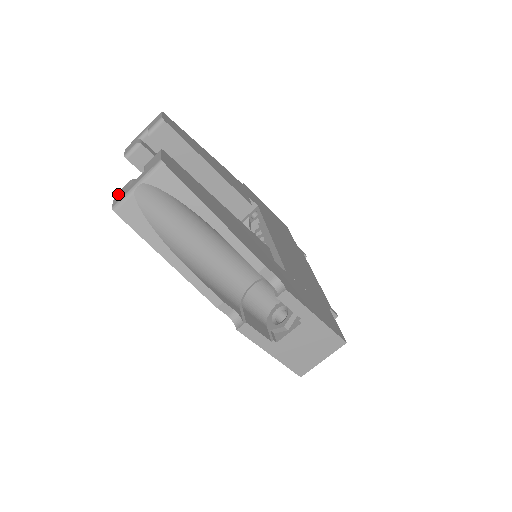
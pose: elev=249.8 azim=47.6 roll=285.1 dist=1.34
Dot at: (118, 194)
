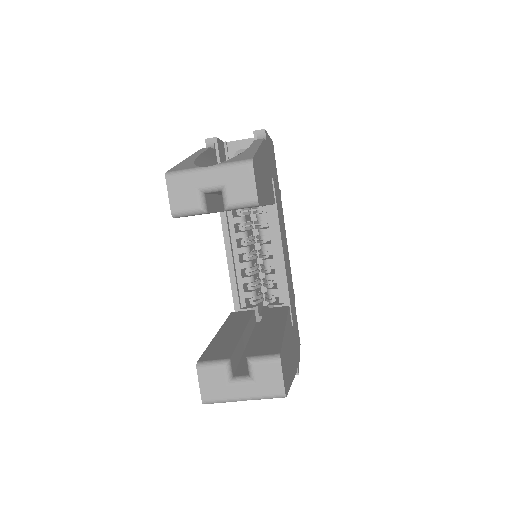
Dot at: (206, 377)
